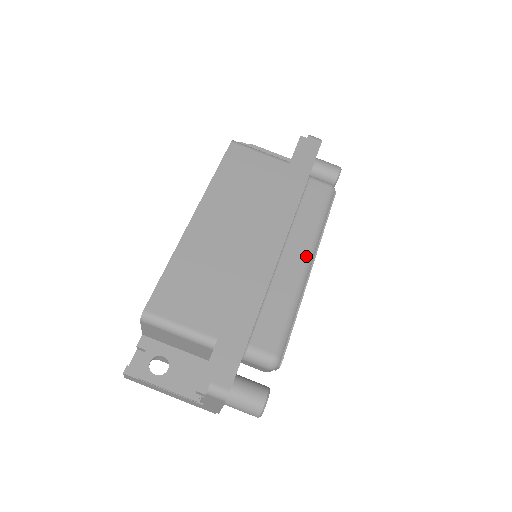
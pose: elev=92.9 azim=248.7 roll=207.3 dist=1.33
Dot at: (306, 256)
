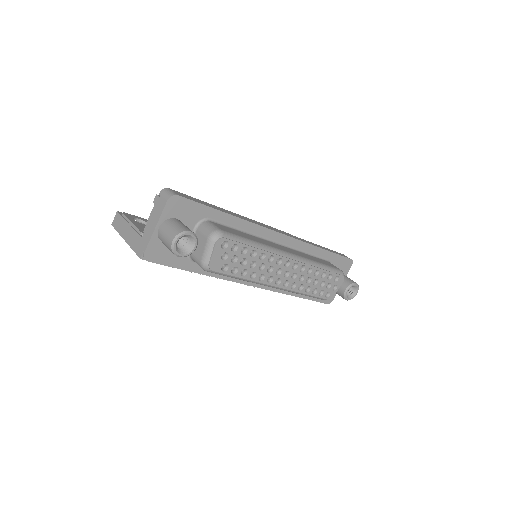
Dot at: (291, 253)
